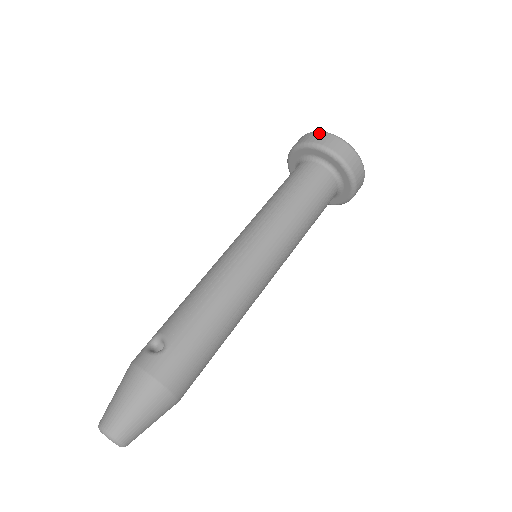
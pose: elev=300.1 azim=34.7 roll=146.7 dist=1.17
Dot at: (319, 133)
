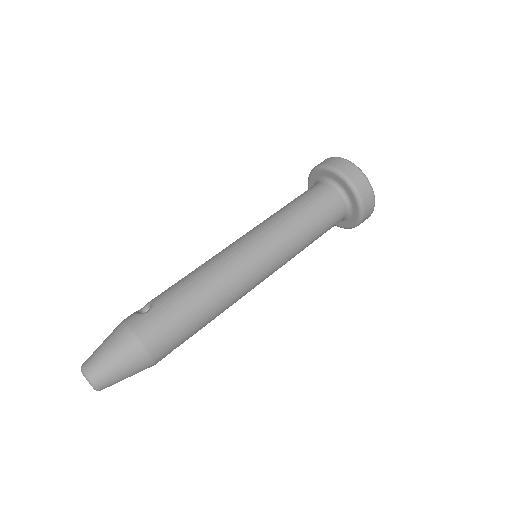
Dot at: (332, 158)
